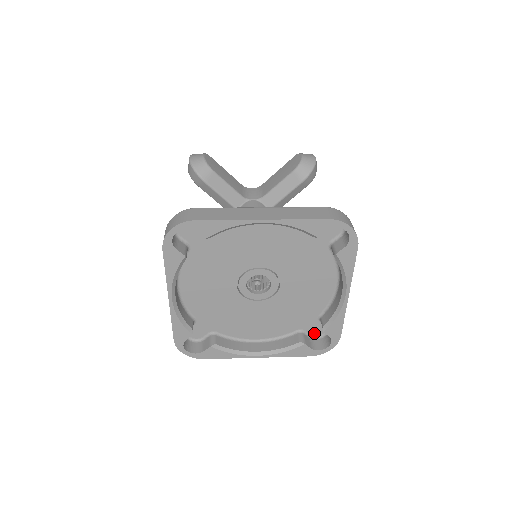
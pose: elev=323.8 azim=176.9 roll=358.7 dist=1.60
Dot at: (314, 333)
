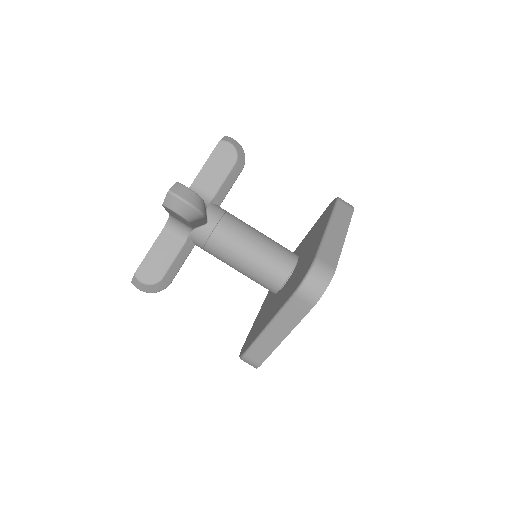
Dot at: occluded
